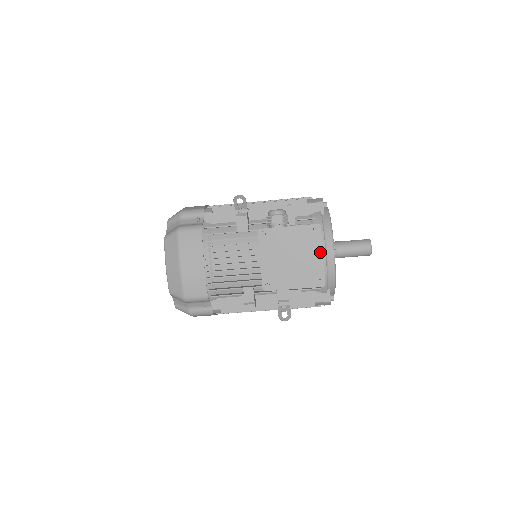
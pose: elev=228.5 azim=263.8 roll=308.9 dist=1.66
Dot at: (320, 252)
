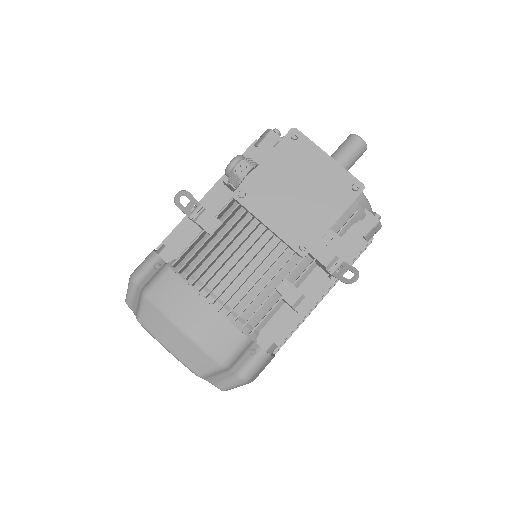
Dot at: (323, 156)
